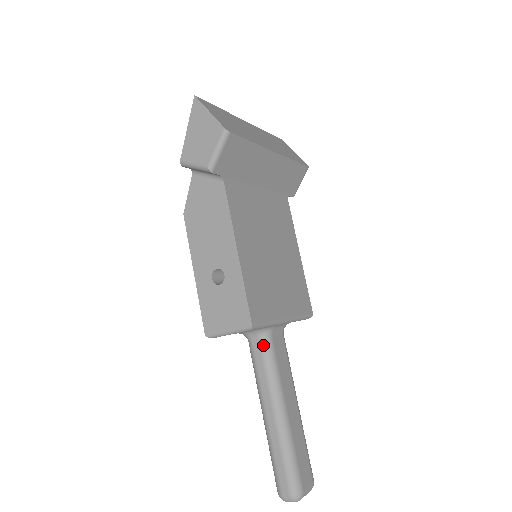
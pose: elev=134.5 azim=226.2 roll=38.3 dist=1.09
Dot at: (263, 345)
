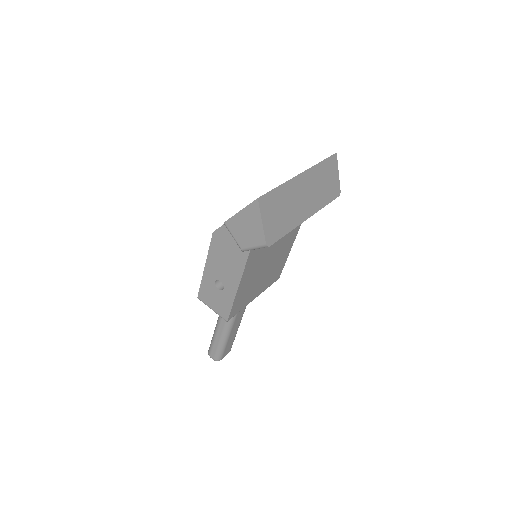
Dot at: occluded
